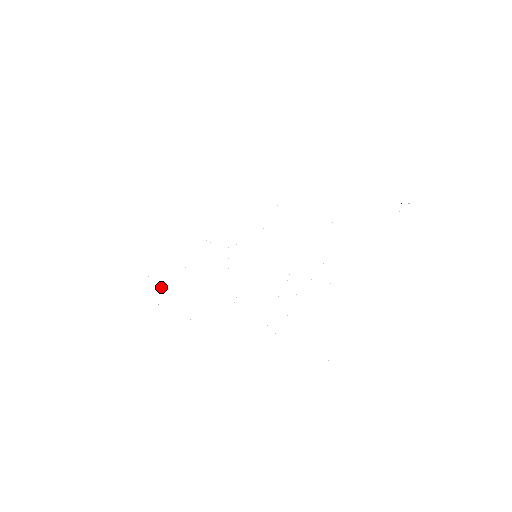
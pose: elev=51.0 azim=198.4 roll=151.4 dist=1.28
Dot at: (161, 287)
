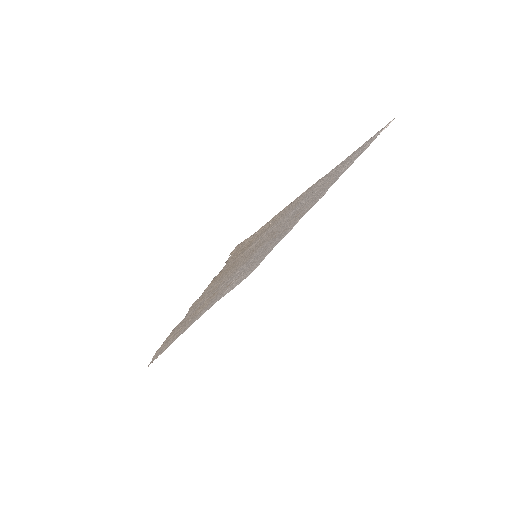
Dot at: (187, 325)
